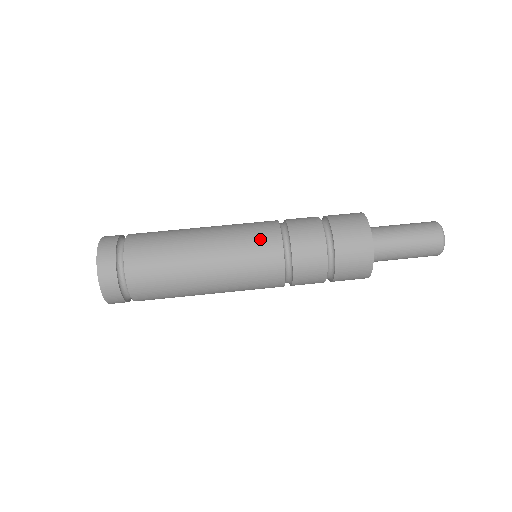
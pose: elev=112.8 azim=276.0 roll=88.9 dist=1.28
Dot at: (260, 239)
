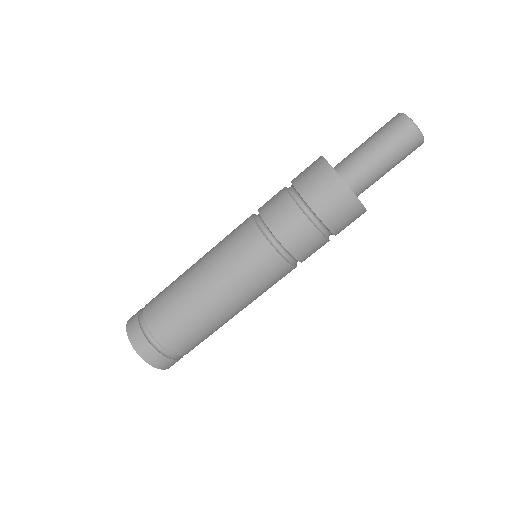
Dot at: (247, 250)
